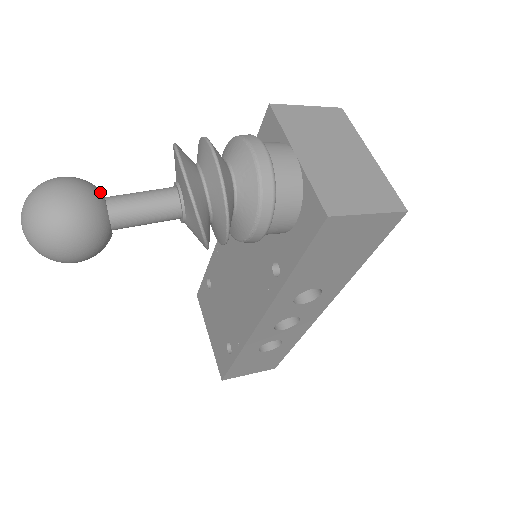
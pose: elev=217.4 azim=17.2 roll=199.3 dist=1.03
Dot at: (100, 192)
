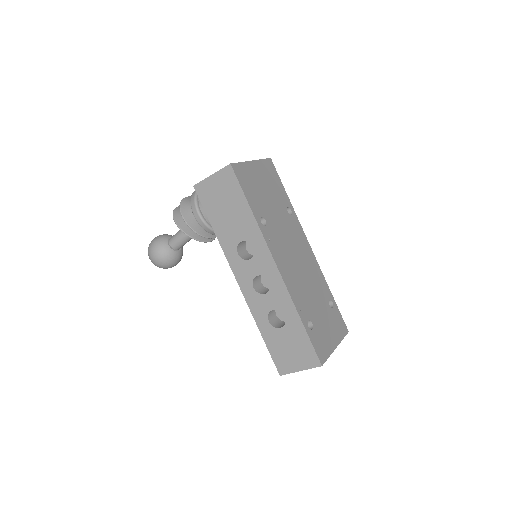
Dot at: (171, 236)
